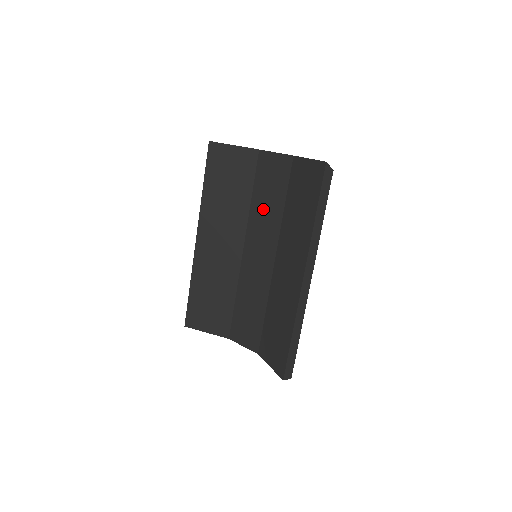
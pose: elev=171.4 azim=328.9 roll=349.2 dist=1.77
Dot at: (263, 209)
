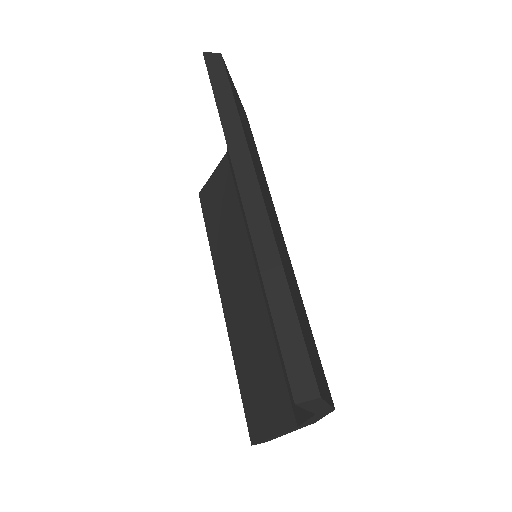
Dot at: occluded
